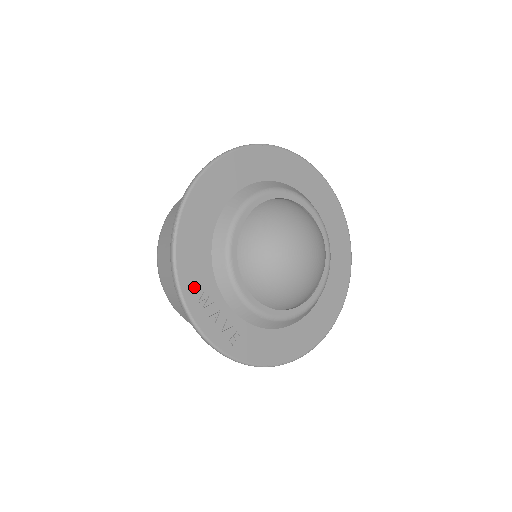
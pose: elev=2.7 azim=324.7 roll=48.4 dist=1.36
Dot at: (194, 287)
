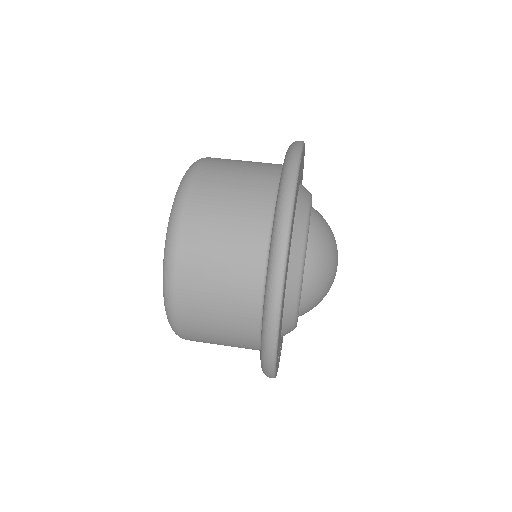
Dot at: occluded
